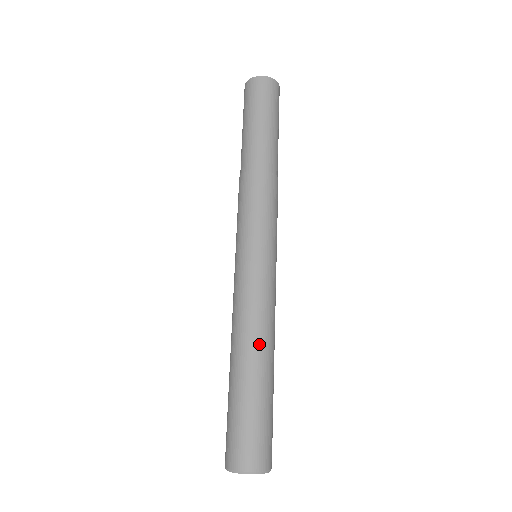
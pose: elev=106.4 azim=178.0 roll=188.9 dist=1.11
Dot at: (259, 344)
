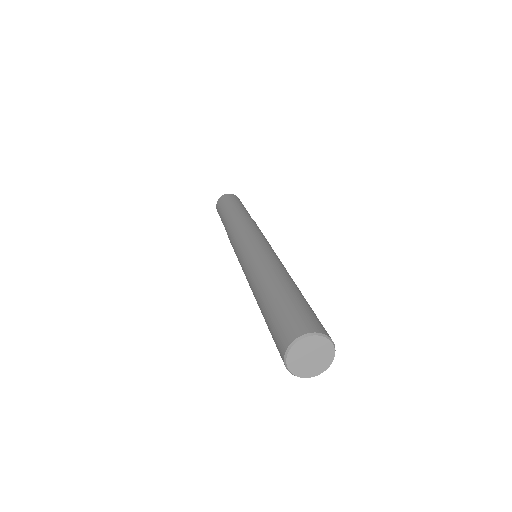
Dot at: (262, 278)
